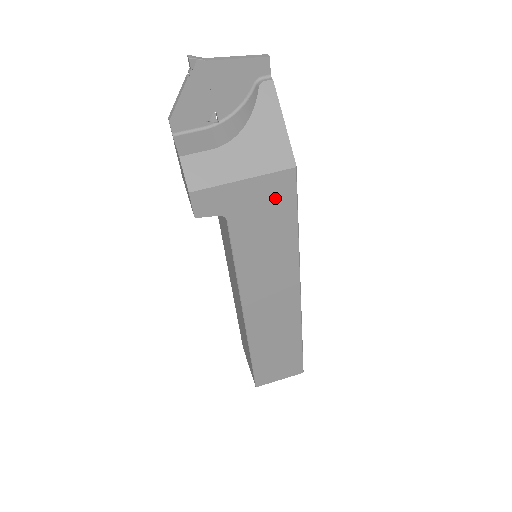
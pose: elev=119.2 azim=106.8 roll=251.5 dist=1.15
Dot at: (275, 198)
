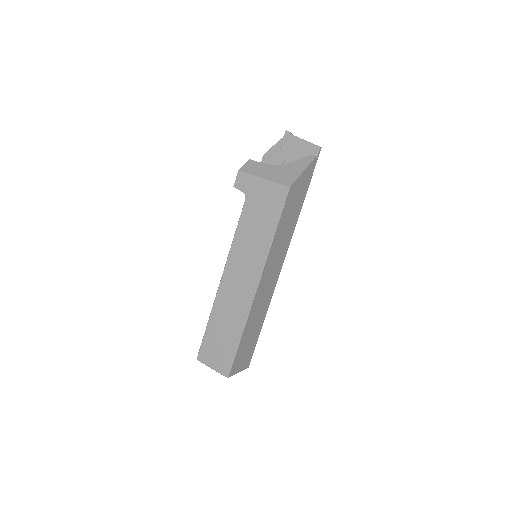
Dot at: (272, 200)
